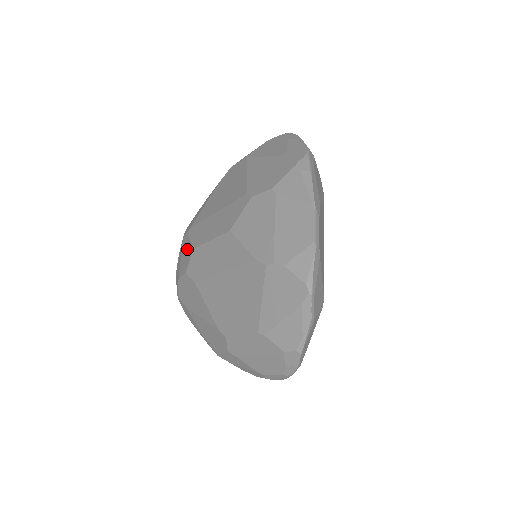
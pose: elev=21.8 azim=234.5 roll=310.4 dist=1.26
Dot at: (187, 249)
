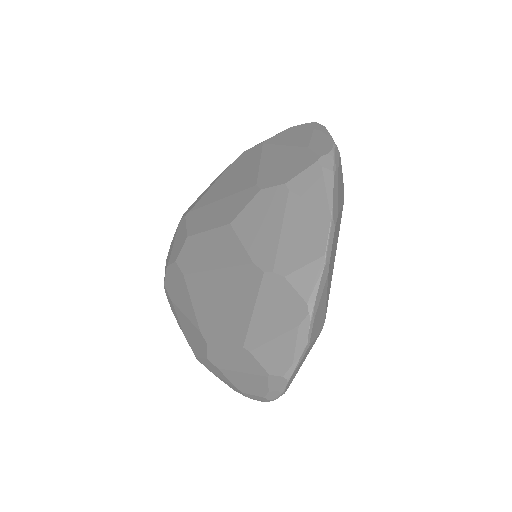
Dot at: (181, 235)
